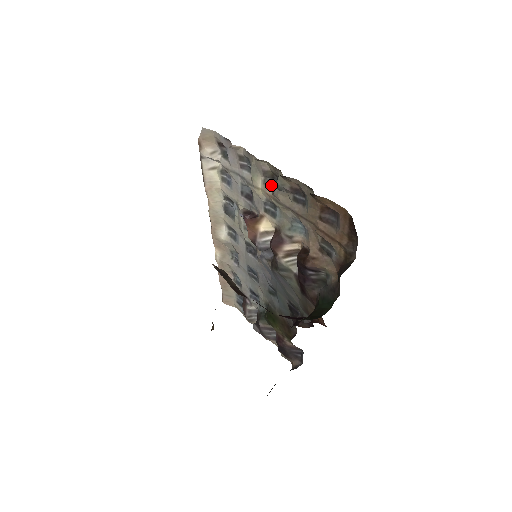
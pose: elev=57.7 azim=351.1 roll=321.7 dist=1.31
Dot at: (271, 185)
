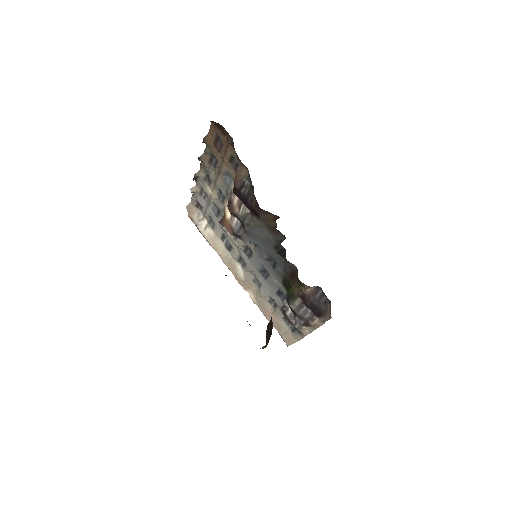
Dot at: (210, 181)
